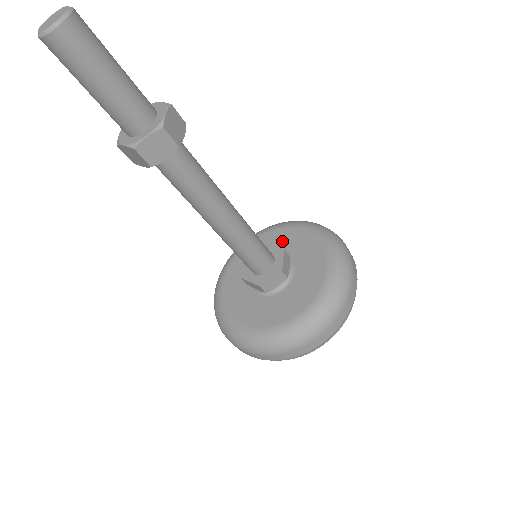
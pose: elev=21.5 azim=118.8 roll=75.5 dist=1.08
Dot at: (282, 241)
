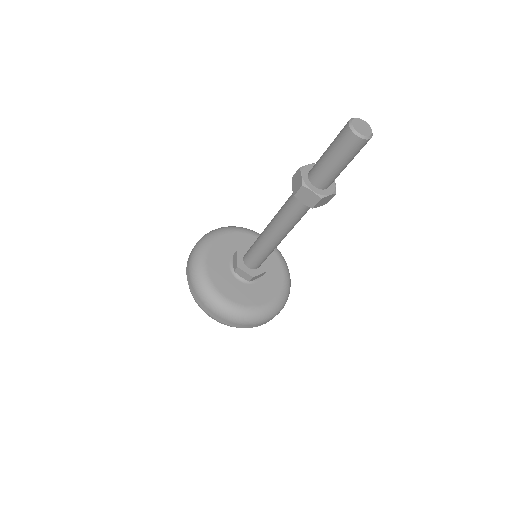
Dot at: (250, 244)
